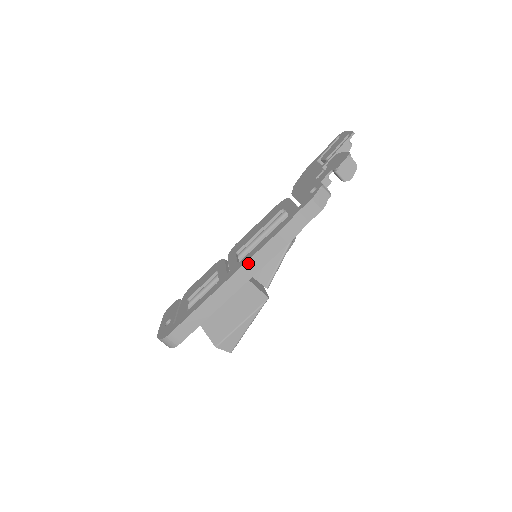
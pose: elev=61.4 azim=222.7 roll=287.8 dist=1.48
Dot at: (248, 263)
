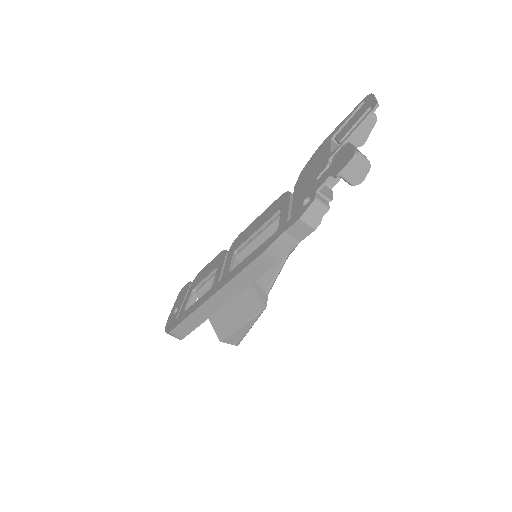
Dot at: (234, 280)
